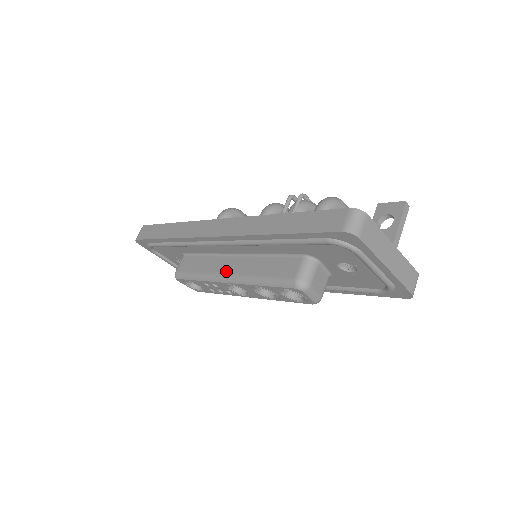
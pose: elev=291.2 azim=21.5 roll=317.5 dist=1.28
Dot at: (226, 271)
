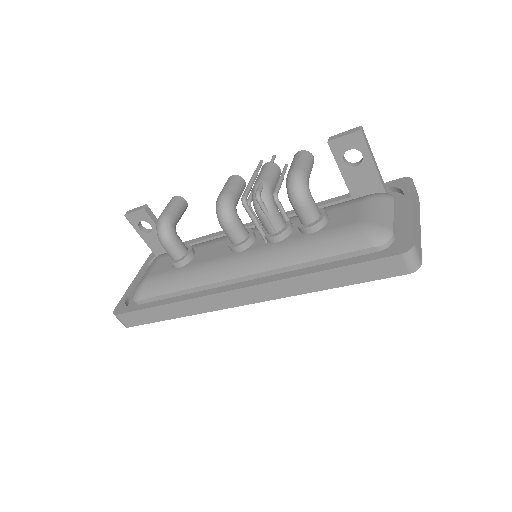
Dot at: occluded
